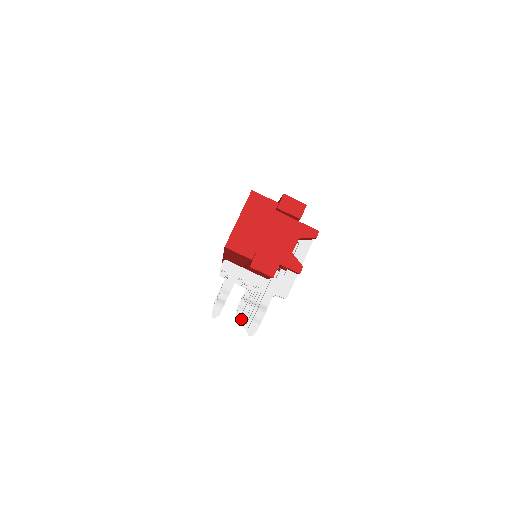
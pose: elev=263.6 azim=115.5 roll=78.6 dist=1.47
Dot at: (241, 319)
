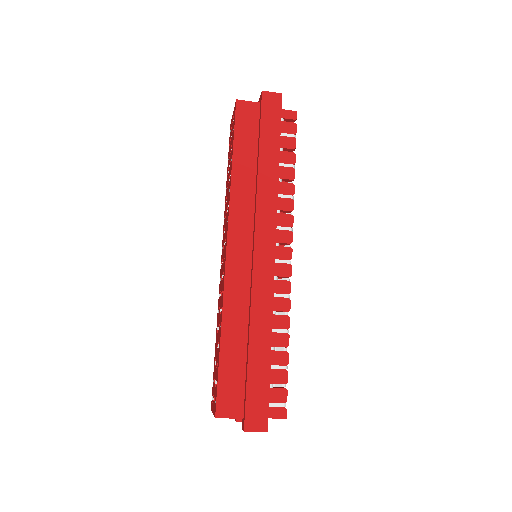
Dot at: occluded
